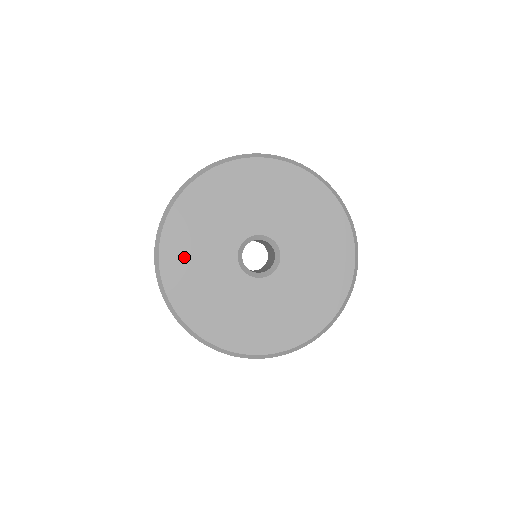
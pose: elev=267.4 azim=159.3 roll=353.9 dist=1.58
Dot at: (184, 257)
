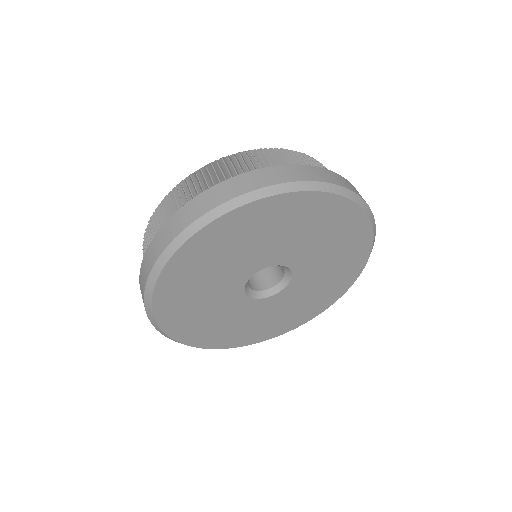
Dot at: (206, 257)
